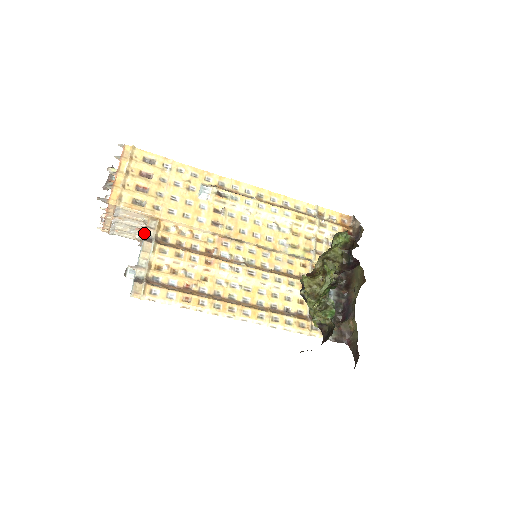
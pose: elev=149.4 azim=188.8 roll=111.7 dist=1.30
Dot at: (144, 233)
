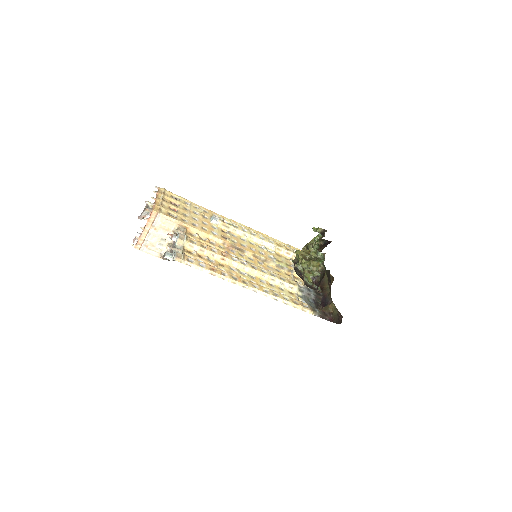
Dot at: (177, 233)
